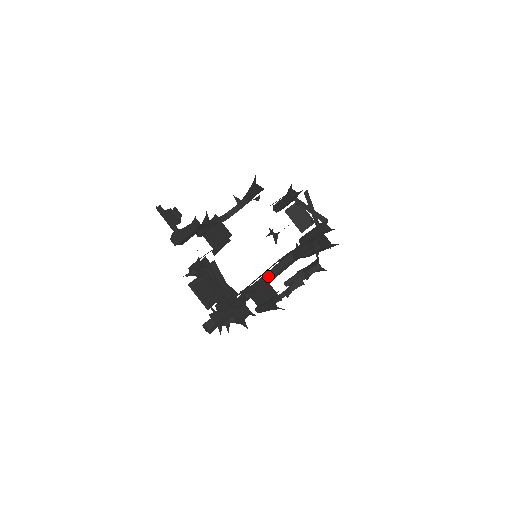
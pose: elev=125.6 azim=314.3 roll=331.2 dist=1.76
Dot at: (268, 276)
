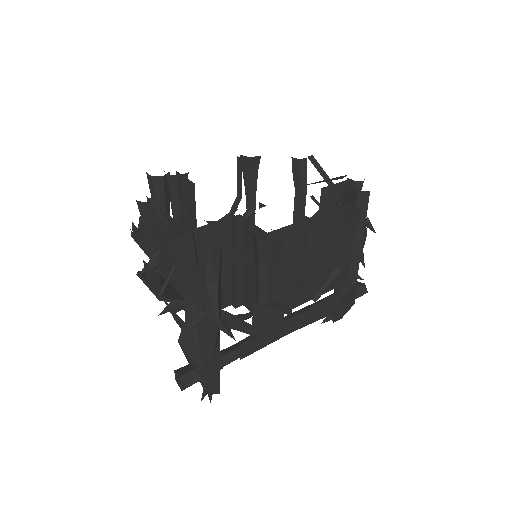
Dot at: (294, 315)
